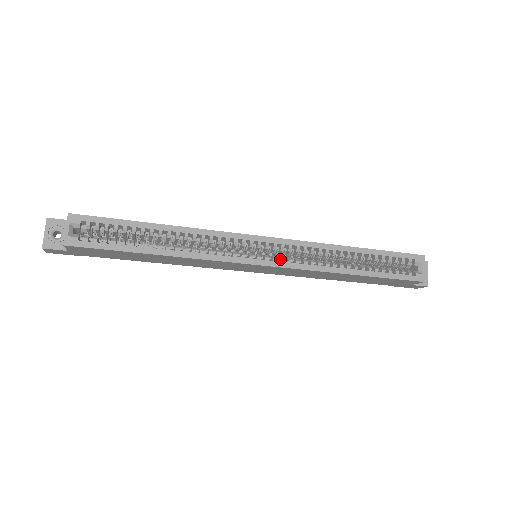
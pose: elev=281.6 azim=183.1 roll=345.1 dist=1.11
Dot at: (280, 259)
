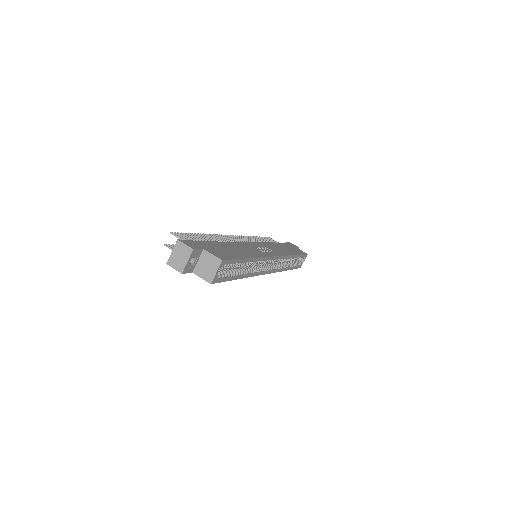
Dot at: (273, 268)
